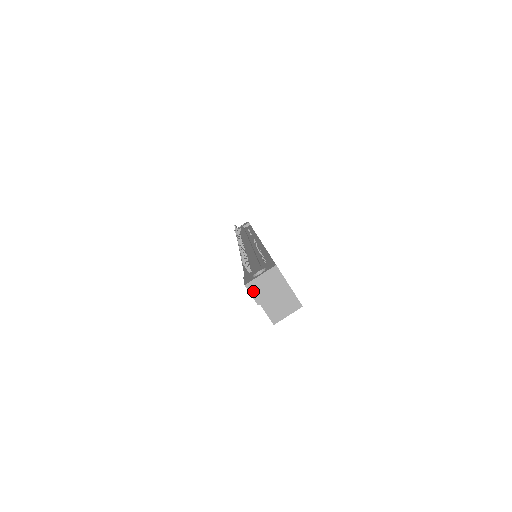
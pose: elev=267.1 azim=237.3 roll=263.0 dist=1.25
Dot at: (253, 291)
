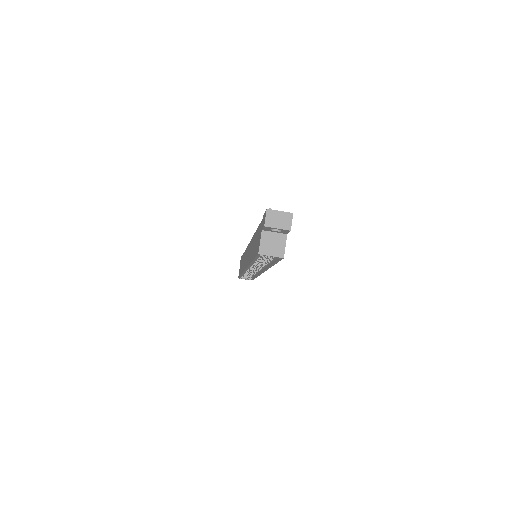
Dot at: (268, 216)
